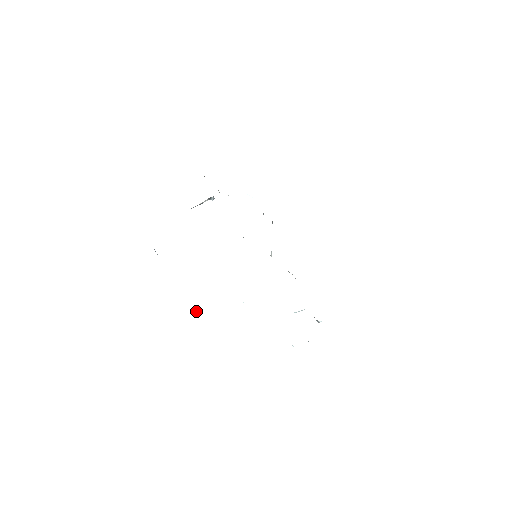
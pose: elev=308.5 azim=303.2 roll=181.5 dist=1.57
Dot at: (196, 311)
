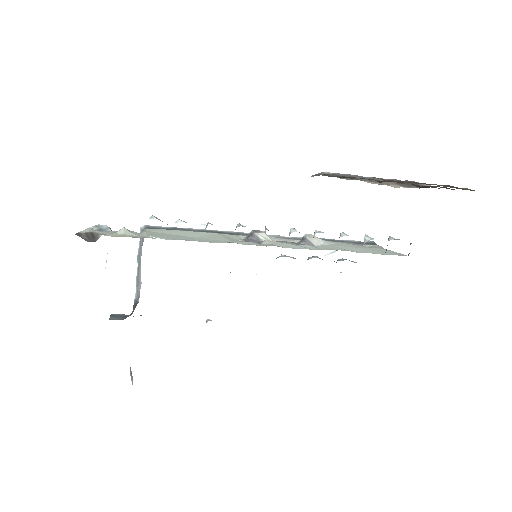
Dot at: occluded
